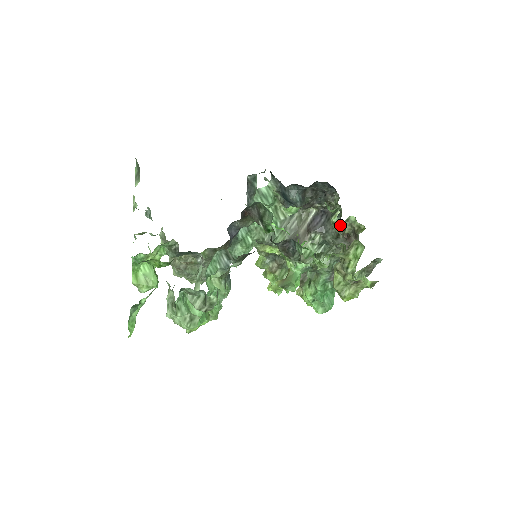
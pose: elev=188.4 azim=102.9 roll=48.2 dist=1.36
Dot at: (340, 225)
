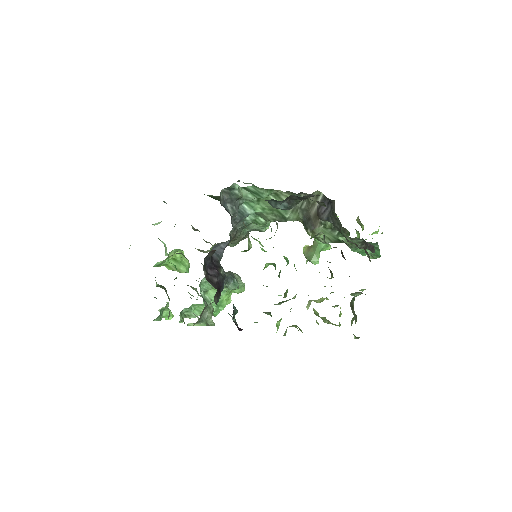
Dot at: occluded
